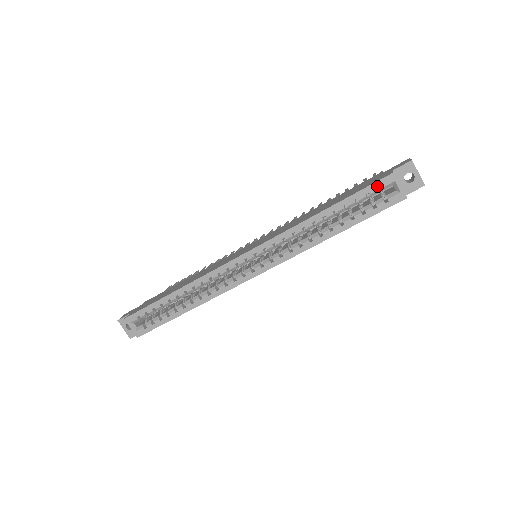
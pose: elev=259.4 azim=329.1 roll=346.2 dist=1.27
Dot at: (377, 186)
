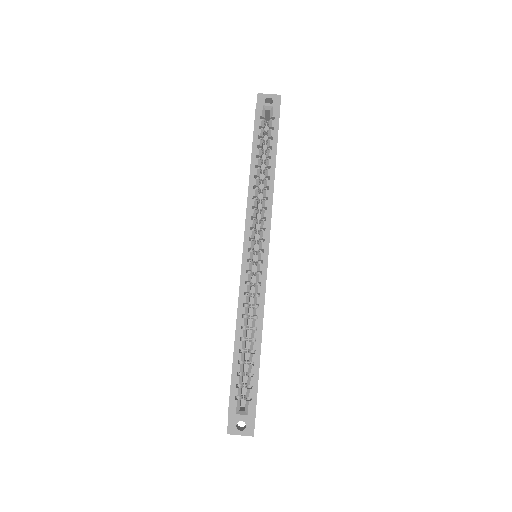
Dot at: (258, 118)
